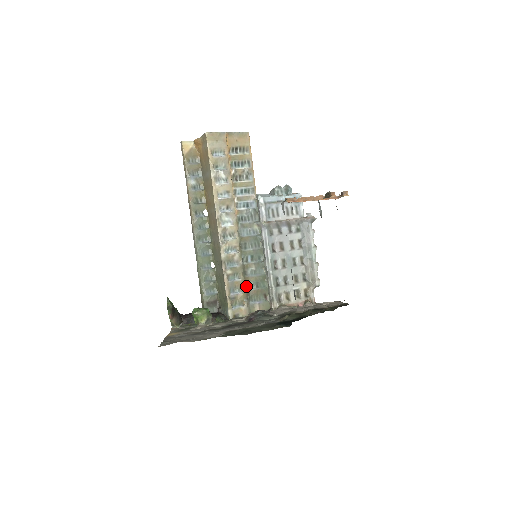
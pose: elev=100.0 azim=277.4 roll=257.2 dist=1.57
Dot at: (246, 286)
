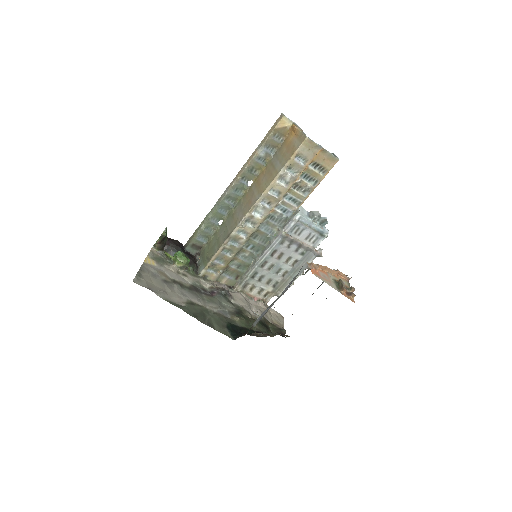
Dot at: (230, 262)
